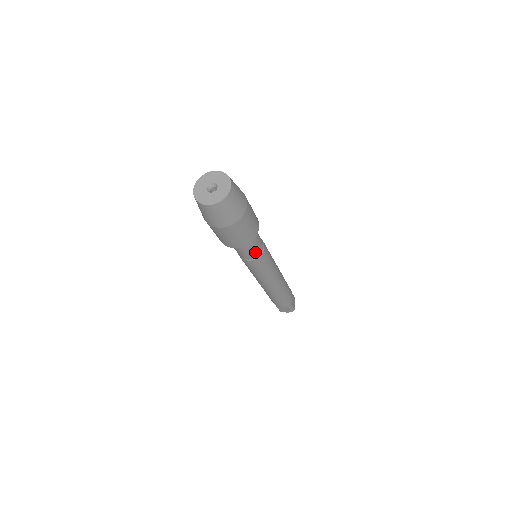
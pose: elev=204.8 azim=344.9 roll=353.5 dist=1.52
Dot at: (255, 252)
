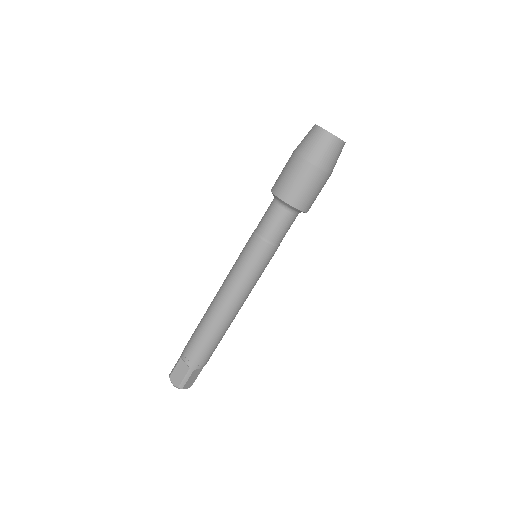
Dot at: occluded
